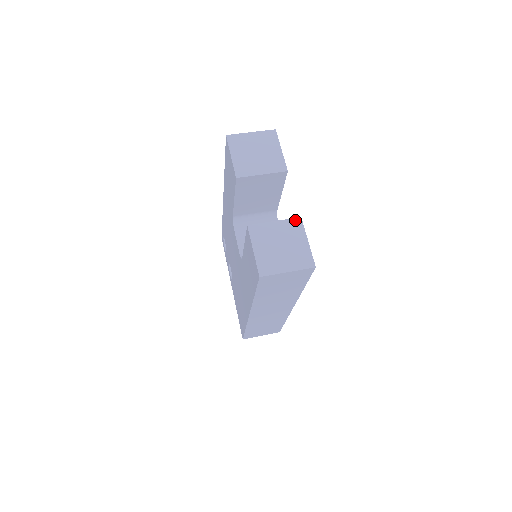
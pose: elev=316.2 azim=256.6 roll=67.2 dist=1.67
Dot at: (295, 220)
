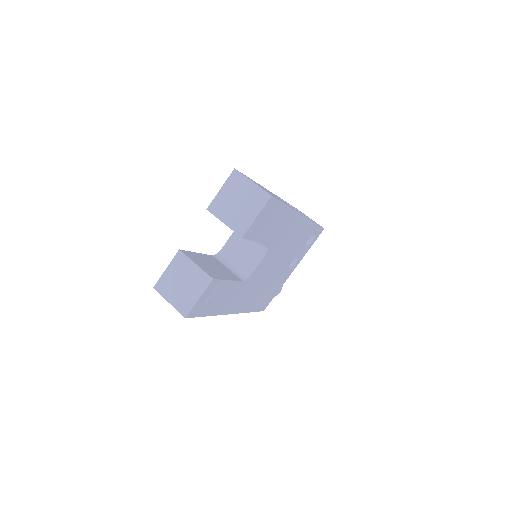
Dot at: (207, 277)
